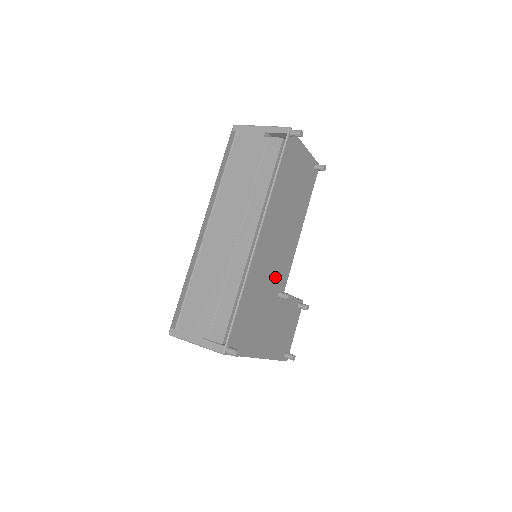
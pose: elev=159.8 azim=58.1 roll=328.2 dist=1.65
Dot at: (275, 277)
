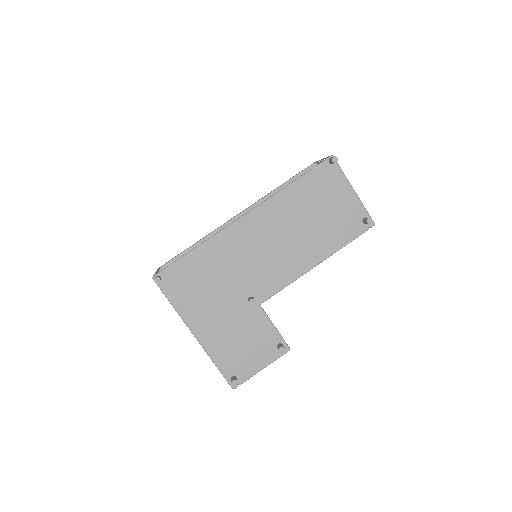
Dot at: (252, 275)
